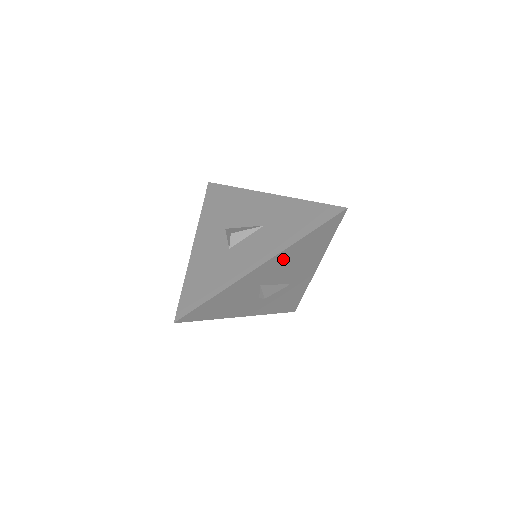
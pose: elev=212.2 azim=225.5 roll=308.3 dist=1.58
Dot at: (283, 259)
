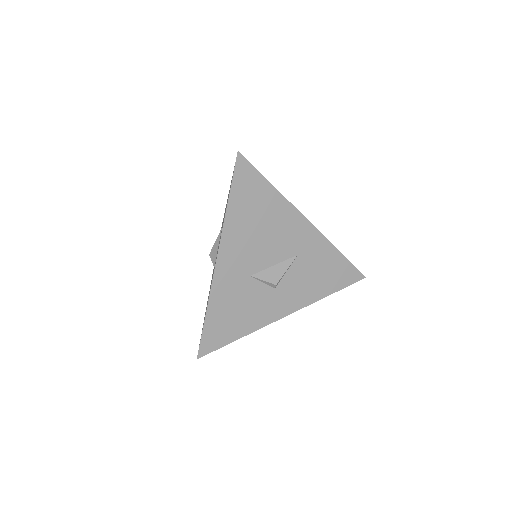
Dot at: (238, 239)
